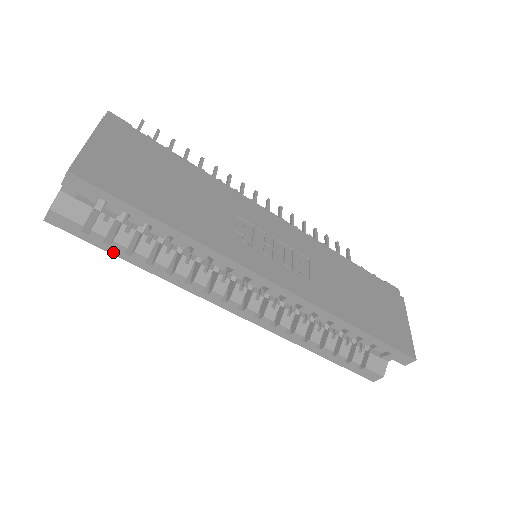
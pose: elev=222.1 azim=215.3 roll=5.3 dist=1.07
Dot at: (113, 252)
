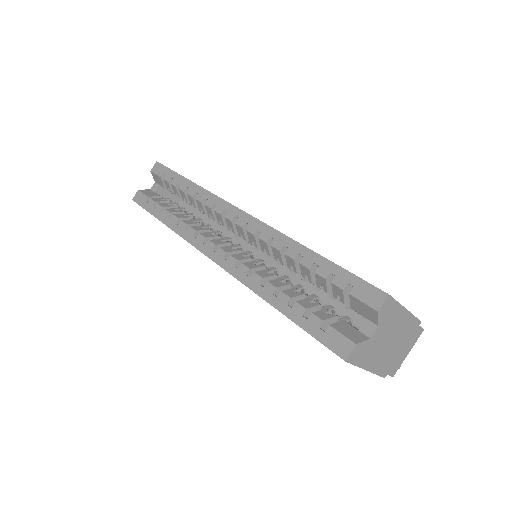
Dot at: (154, 214)
